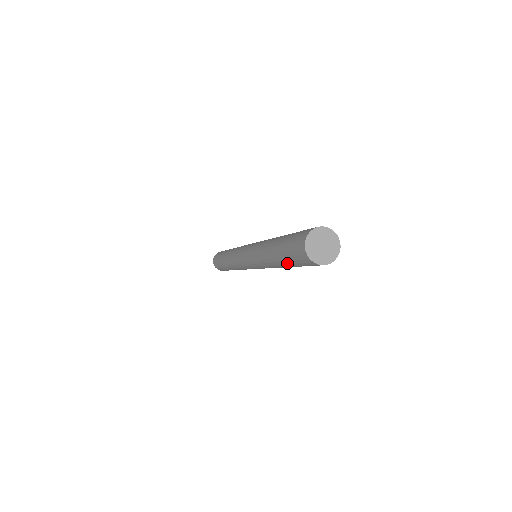
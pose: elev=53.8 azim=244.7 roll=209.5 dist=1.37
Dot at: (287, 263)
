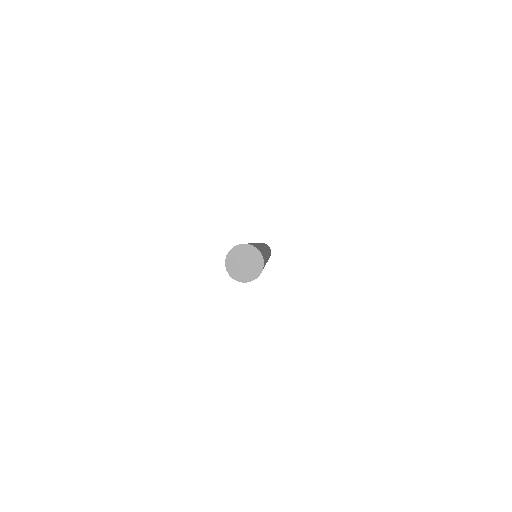
Dot at: occluded
